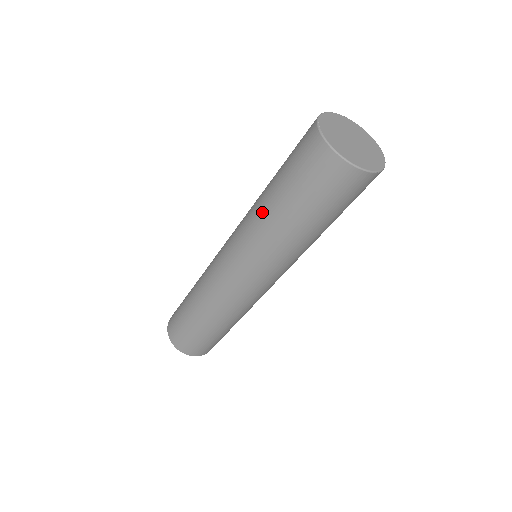
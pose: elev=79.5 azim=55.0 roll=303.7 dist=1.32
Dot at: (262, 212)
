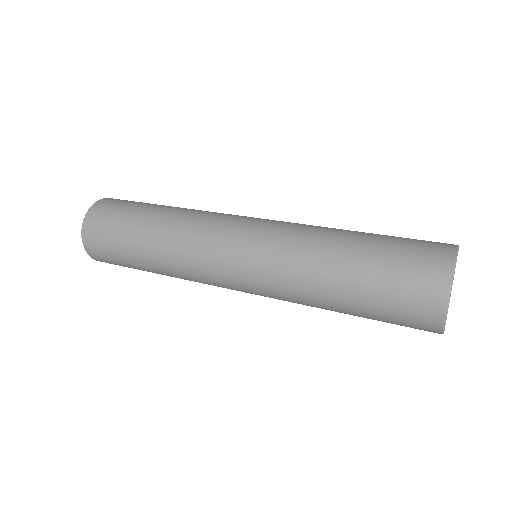
Dot at: (318, 283)
